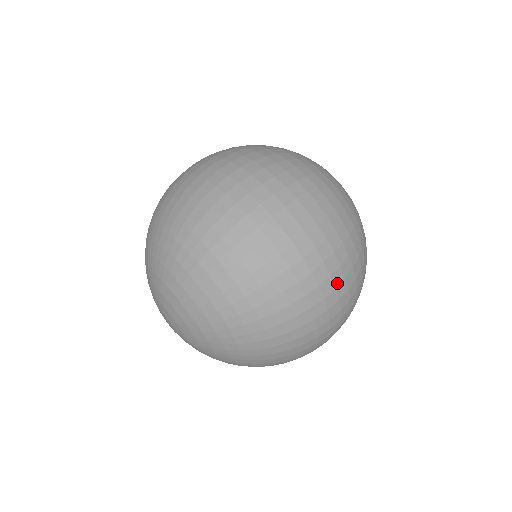
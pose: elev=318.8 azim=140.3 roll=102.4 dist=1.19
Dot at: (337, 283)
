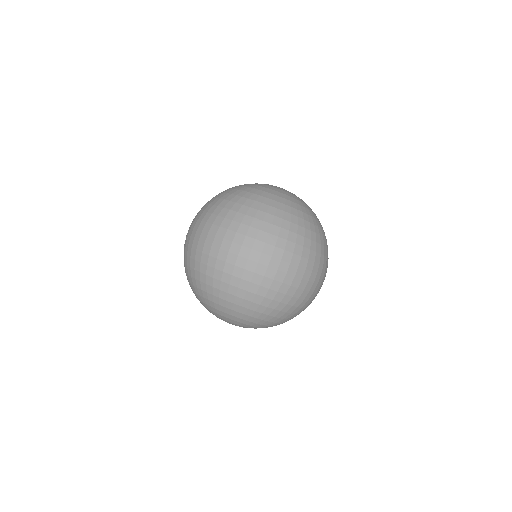
Dot at: (305, 266)
